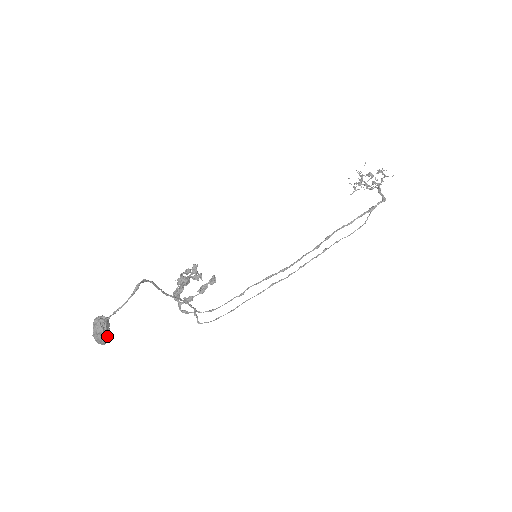
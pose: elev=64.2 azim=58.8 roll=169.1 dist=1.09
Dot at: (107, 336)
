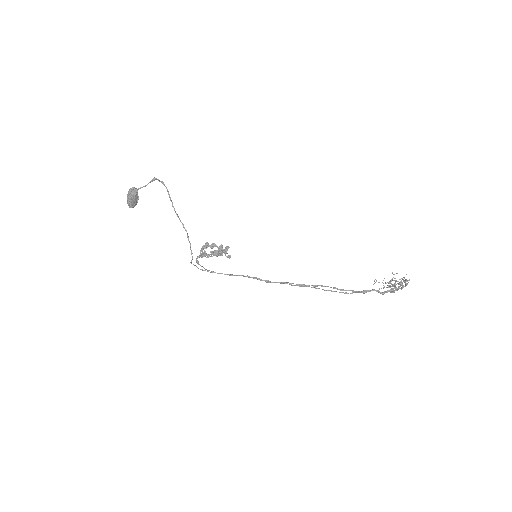
Dot at: (131, 199)
